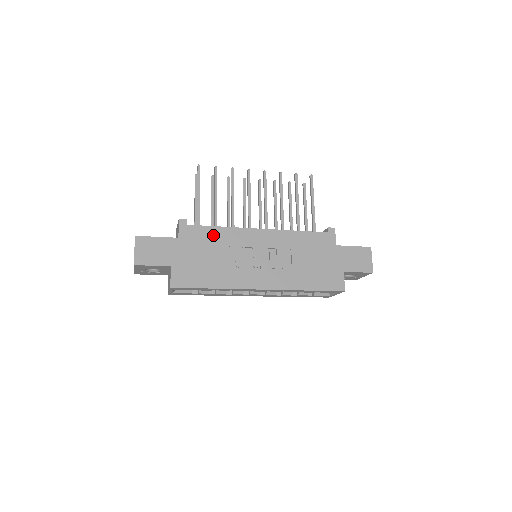
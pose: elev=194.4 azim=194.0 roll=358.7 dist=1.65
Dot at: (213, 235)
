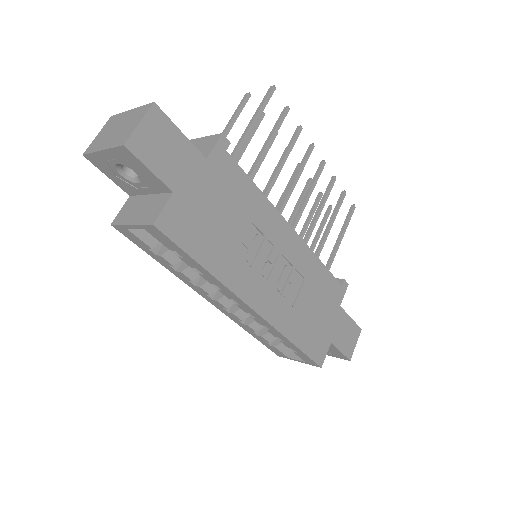
Dot at: (246, 192)
